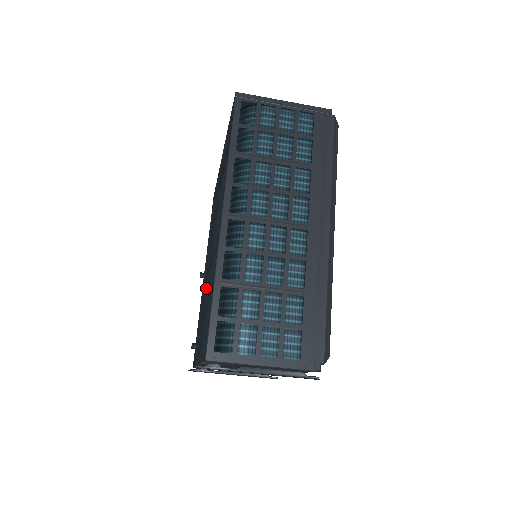
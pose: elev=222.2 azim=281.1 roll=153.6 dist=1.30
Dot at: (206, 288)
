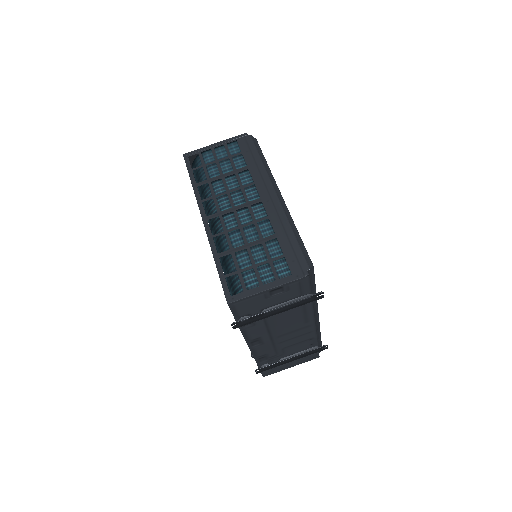
Dot at: occluded
